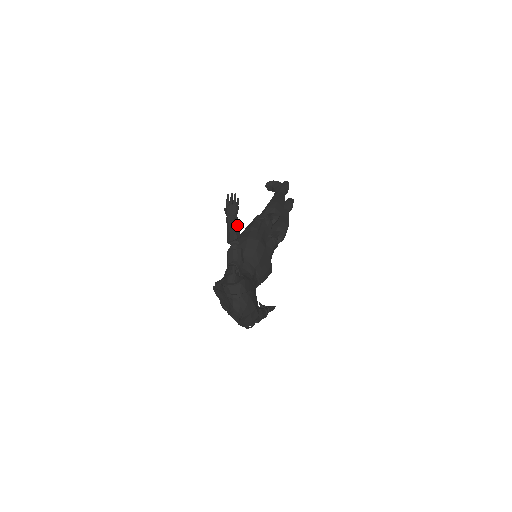
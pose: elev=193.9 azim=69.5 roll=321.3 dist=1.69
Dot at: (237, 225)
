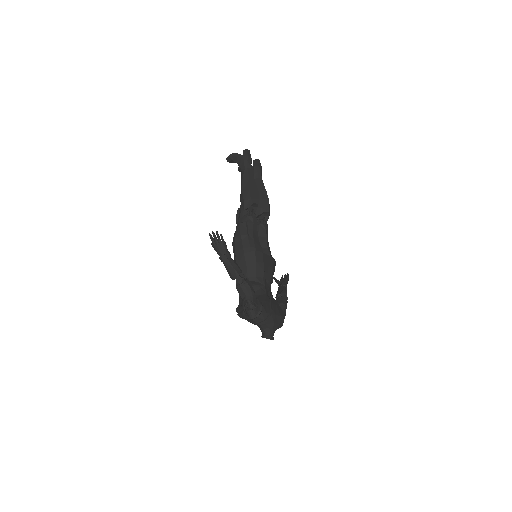
Dot at: (232, 261)
